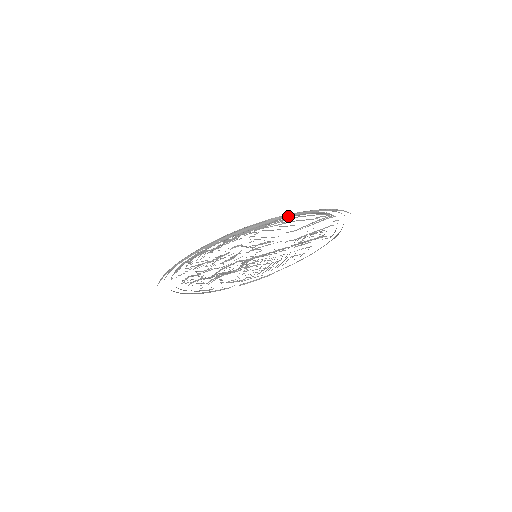
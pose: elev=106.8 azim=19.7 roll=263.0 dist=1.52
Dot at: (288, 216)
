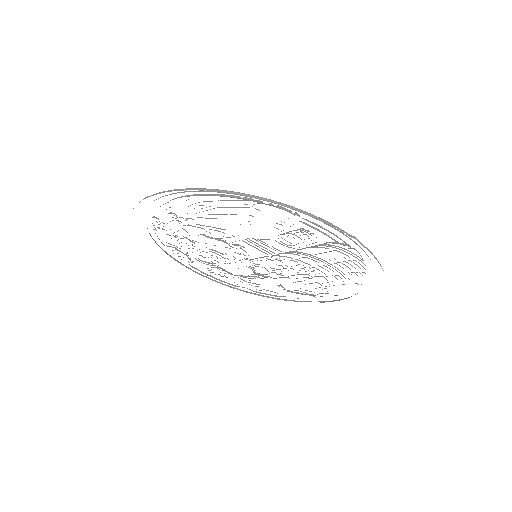
Dot at: (153, 195)
